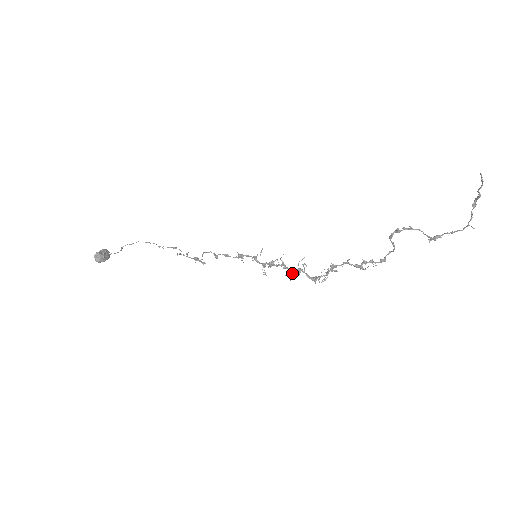
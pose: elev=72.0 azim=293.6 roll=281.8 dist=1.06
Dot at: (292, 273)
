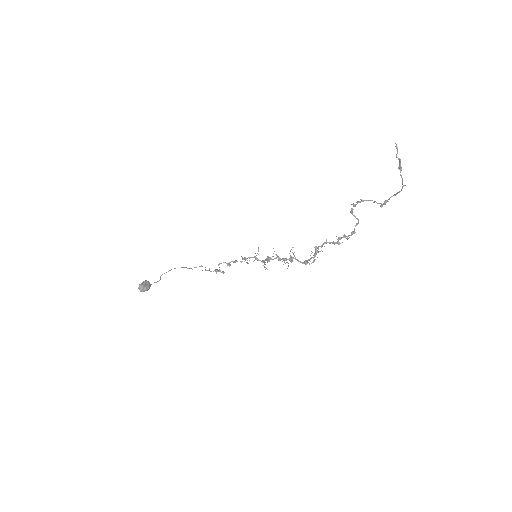
Dot at: occluded
